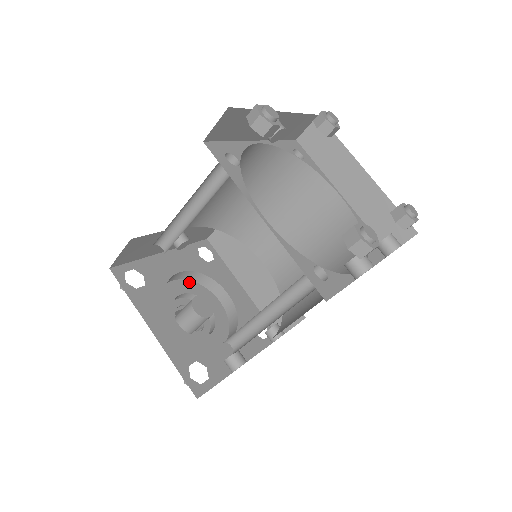
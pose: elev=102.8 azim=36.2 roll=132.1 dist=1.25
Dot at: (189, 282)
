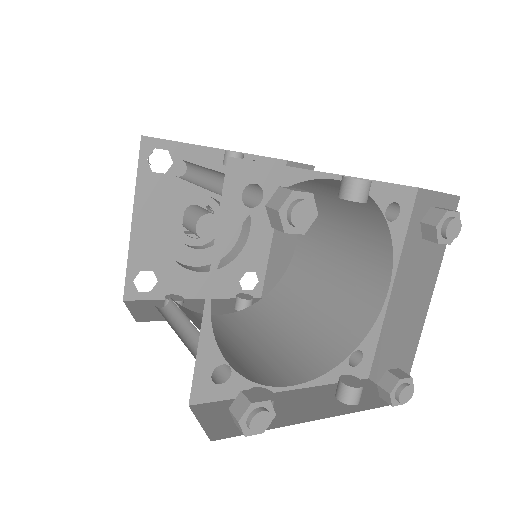
Dot at: occluded
